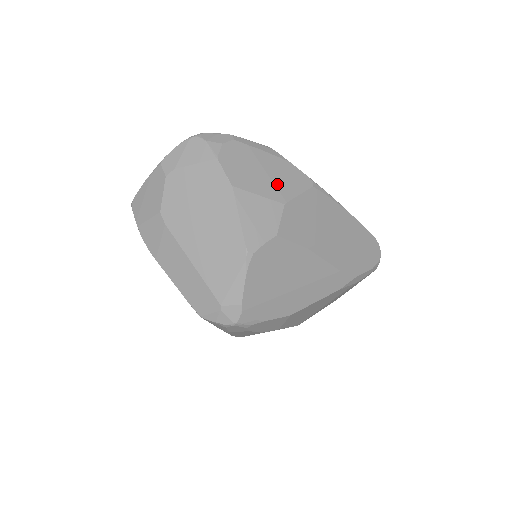
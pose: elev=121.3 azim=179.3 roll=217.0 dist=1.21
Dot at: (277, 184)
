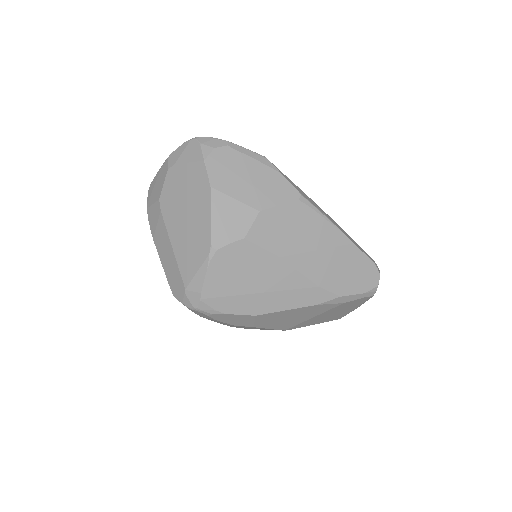
Dot at: (258, 192)
